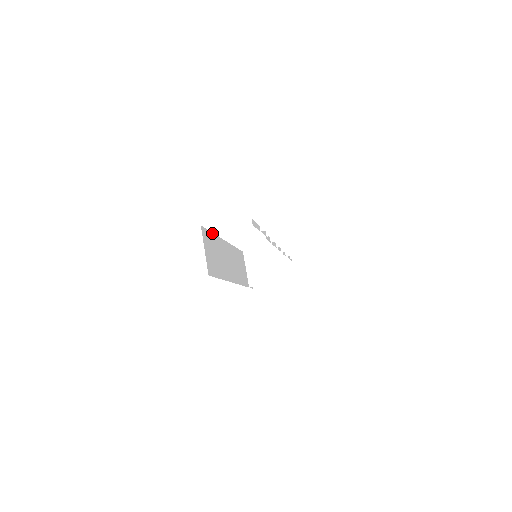
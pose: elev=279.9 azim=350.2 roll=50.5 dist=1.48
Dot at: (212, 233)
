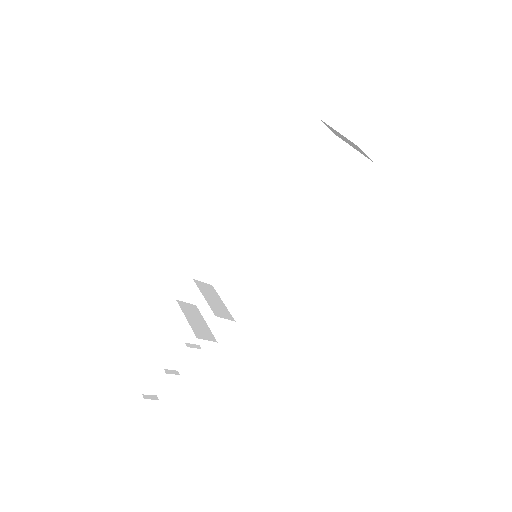
Dot at: occluded
